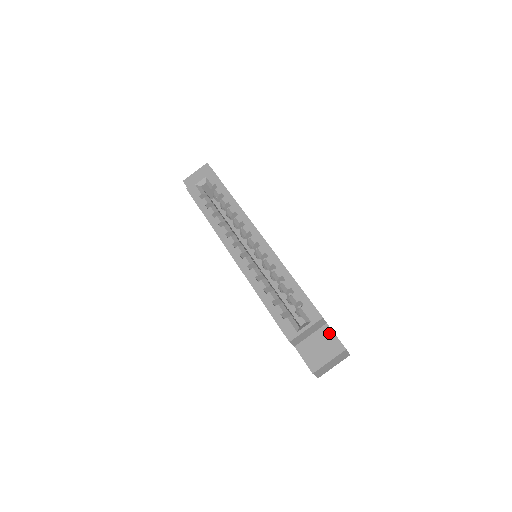
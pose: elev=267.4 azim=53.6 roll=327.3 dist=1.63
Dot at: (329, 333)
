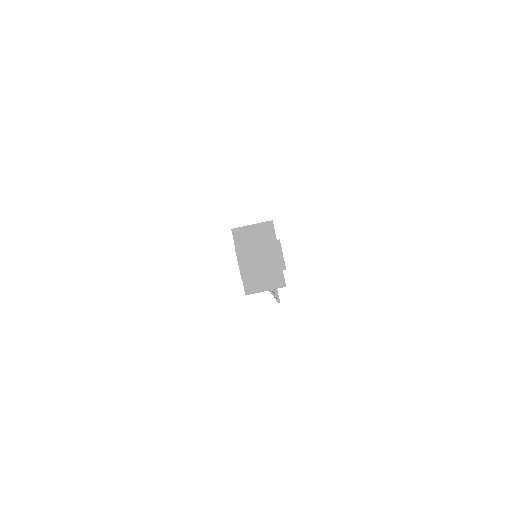
Dot at: occluded
